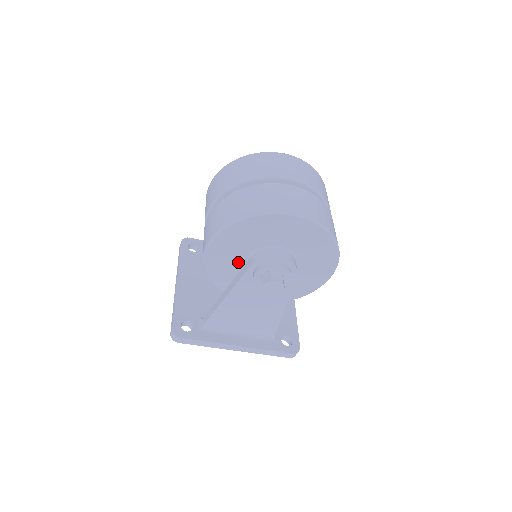
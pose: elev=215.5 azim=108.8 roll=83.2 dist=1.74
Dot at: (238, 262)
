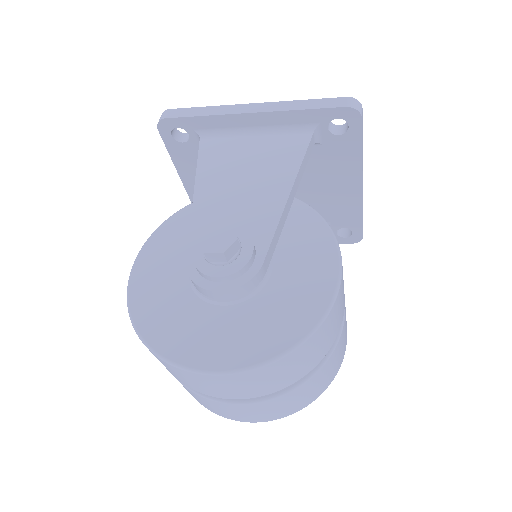
Dot at: occluded
